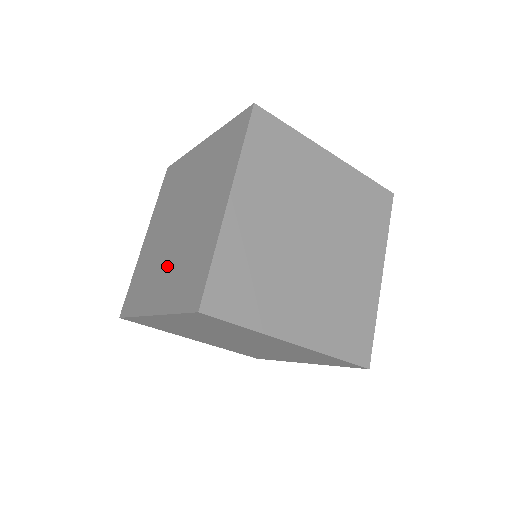
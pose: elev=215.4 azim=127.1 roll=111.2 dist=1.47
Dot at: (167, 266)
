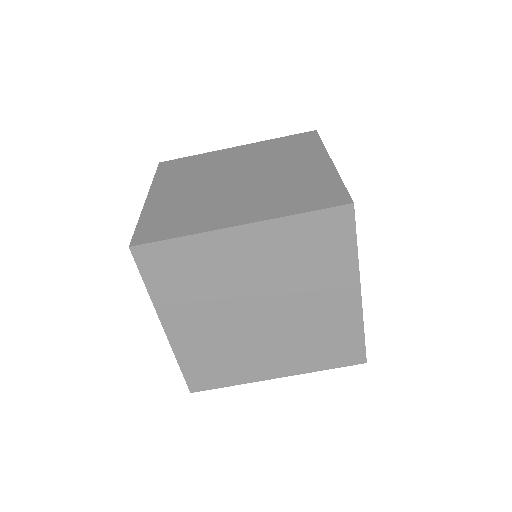
Dot at: occluded
